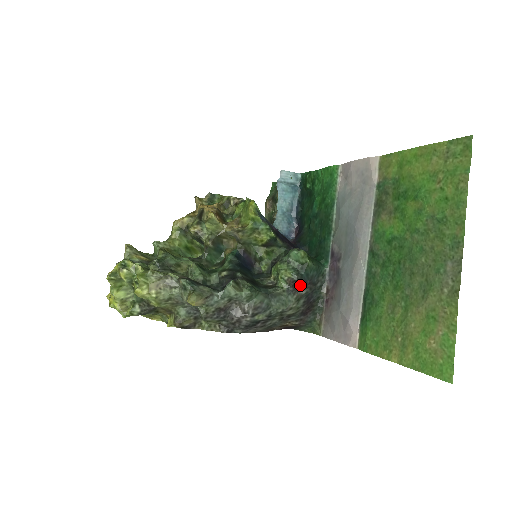
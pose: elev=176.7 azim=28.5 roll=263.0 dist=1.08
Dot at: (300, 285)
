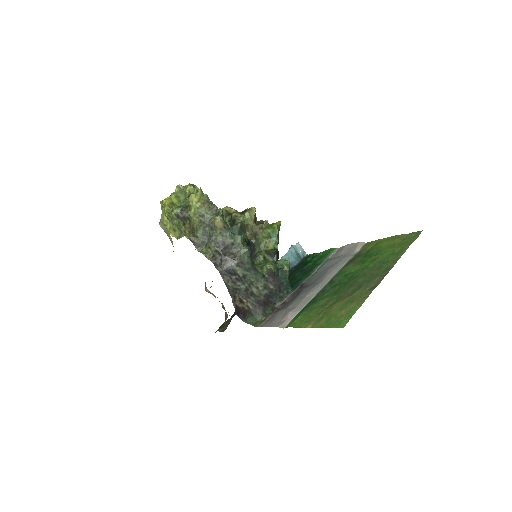
Dot at: (273, 279)
